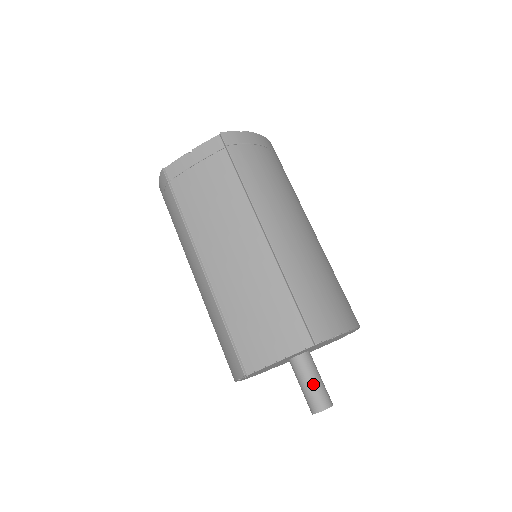
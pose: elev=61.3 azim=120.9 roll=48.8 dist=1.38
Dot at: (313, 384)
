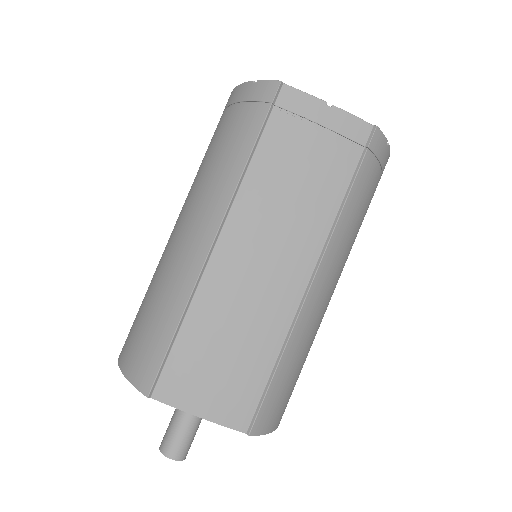
Dot at: (190, 429)
